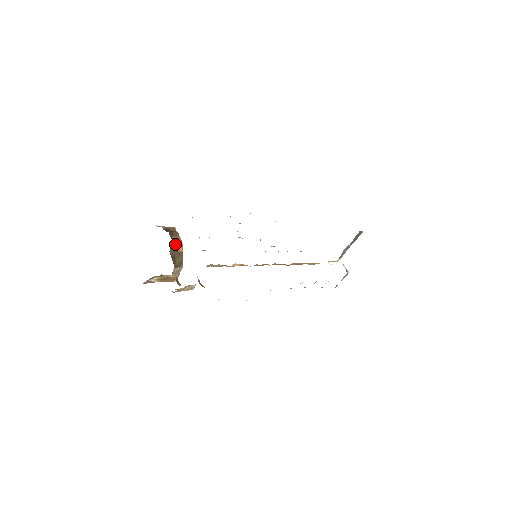
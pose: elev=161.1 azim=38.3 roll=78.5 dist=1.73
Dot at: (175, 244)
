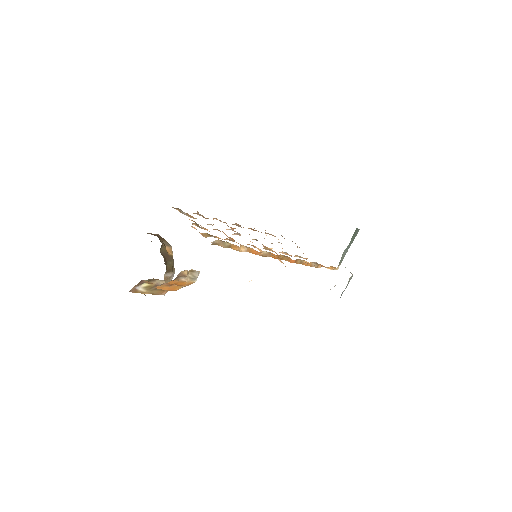
Dot at: (164, 246)
